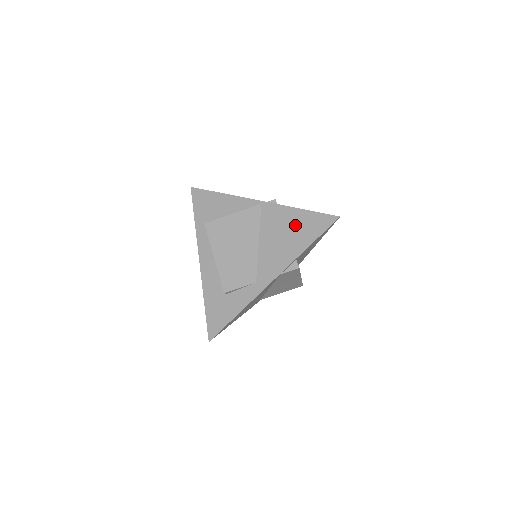
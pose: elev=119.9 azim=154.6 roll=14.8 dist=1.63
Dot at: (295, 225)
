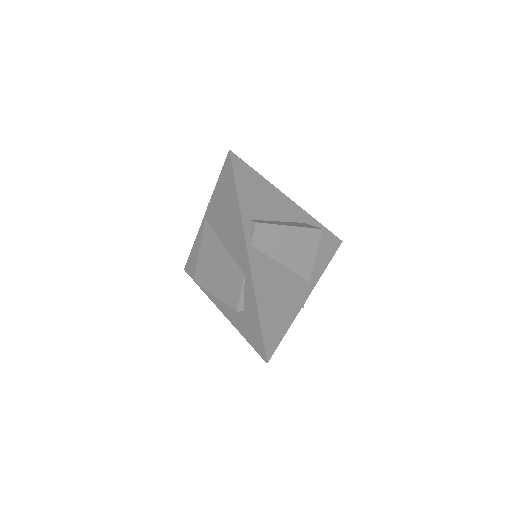
Dot at: (223, 200)
